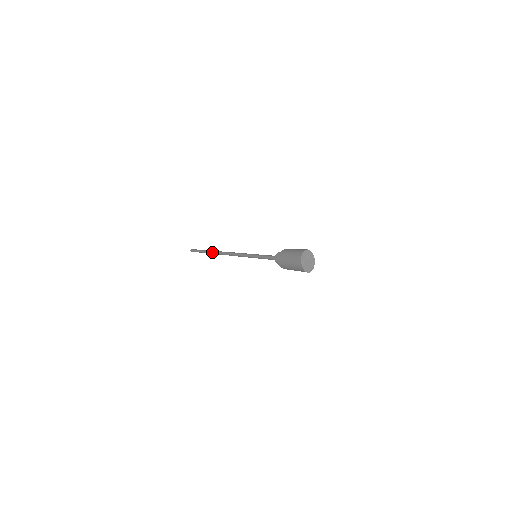
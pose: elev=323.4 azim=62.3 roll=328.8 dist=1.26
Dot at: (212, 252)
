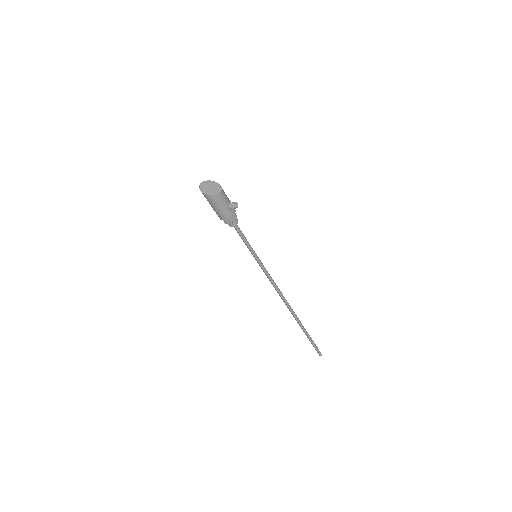
Dot at: (295, 317)
